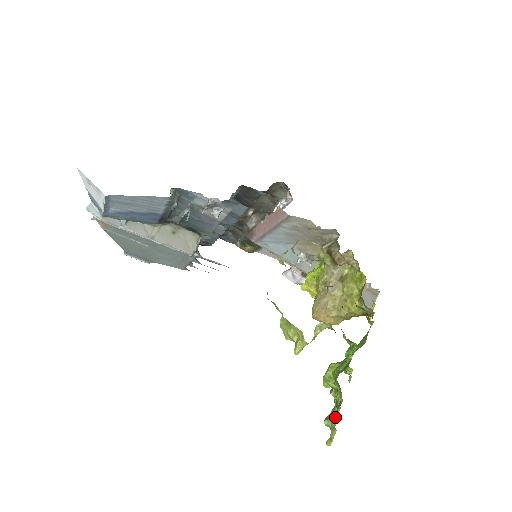
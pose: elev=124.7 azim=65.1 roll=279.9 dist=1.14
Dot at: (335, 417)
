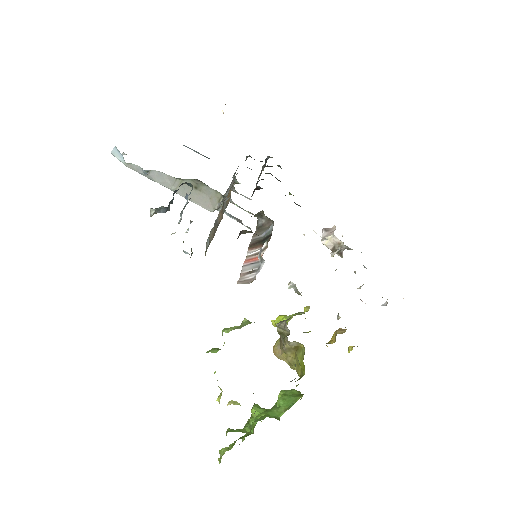
Dot at: occluded
